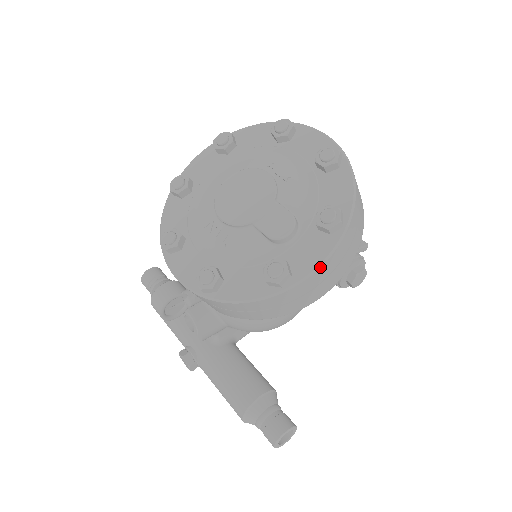
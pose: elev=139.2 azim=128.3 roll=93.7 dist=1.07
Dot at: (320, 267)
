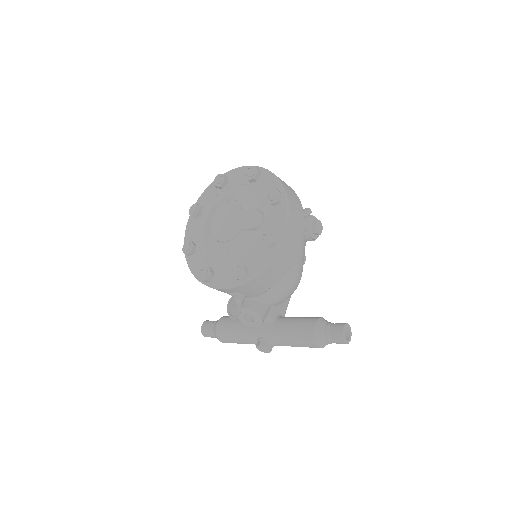
Dot at: (288, 220)
